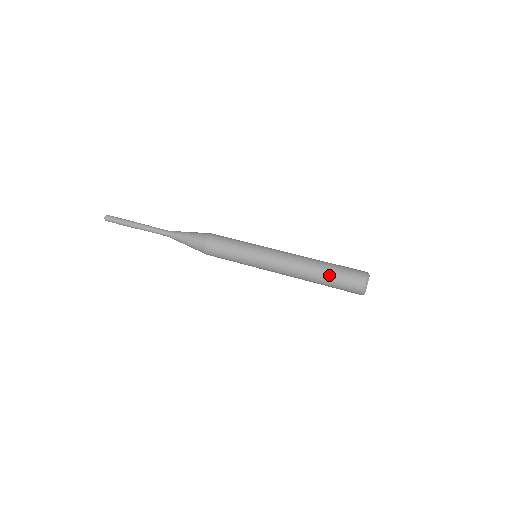
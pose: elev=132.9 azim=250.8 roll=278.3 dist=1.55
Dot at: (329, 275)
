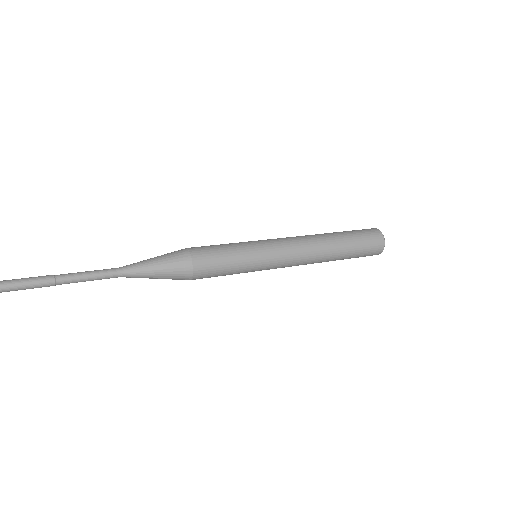
Dot at: (345, 234)
